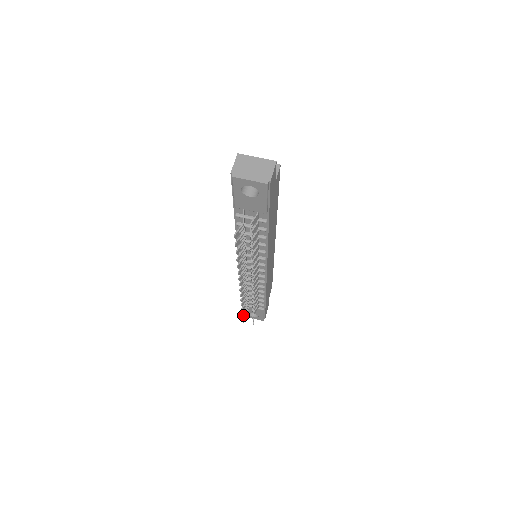
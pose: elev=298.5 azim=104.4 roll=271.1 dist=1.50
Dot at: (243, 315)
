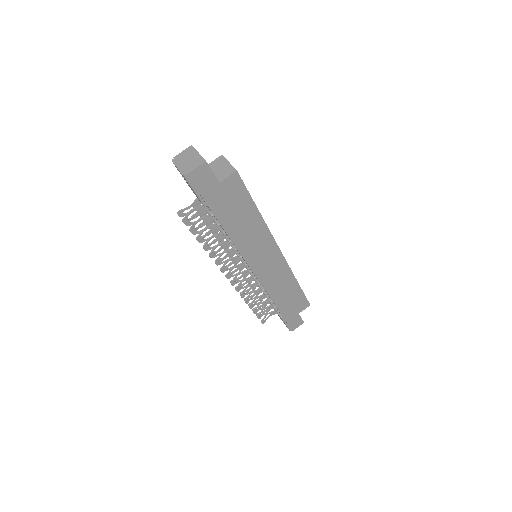
Dot at: (253, 308)
